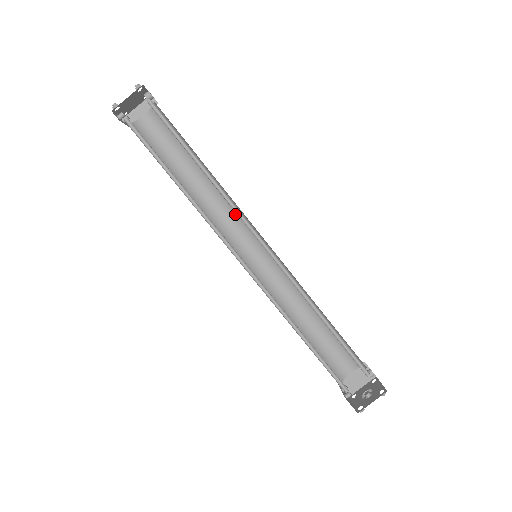
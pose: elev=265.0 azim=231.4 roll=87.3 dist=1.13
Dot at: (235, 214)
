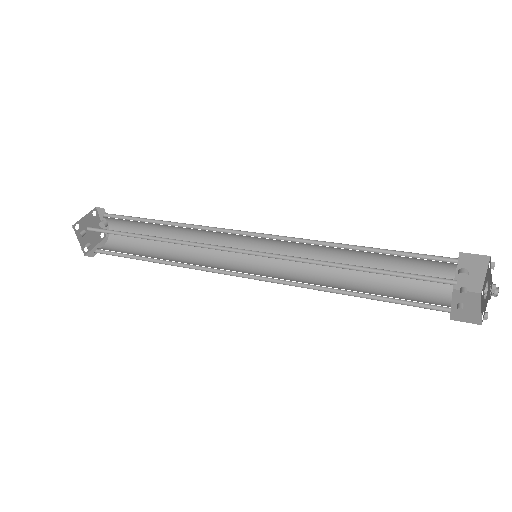
Dot at: (218, 256)
